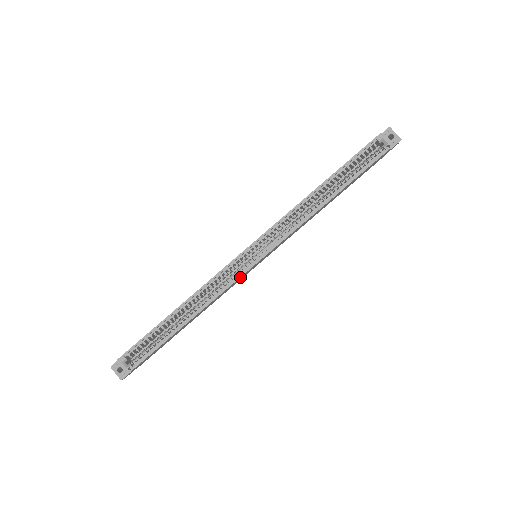
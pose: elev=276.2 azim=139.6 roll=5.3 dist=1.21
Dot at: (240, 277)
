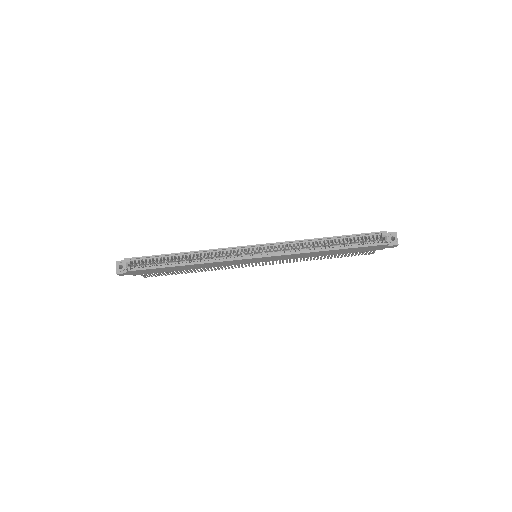
Dot at: (236, 260)
